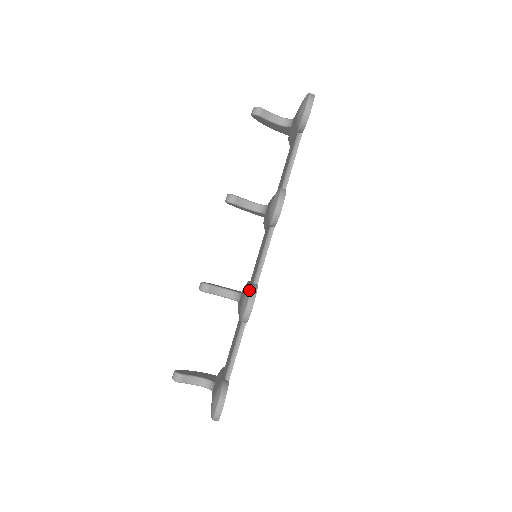
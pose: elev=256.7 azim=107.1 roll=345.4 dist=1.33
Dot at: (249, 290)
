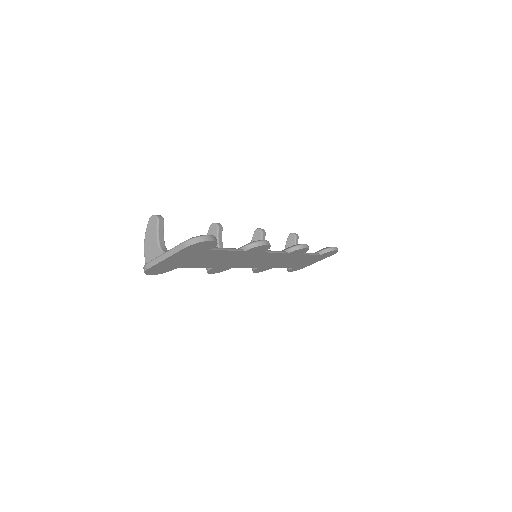
Dot at: occluded
